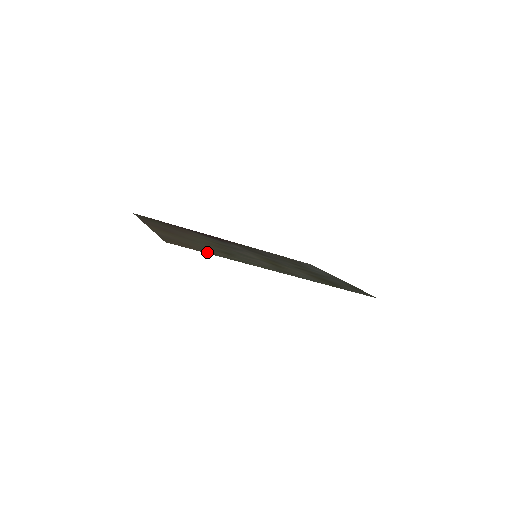
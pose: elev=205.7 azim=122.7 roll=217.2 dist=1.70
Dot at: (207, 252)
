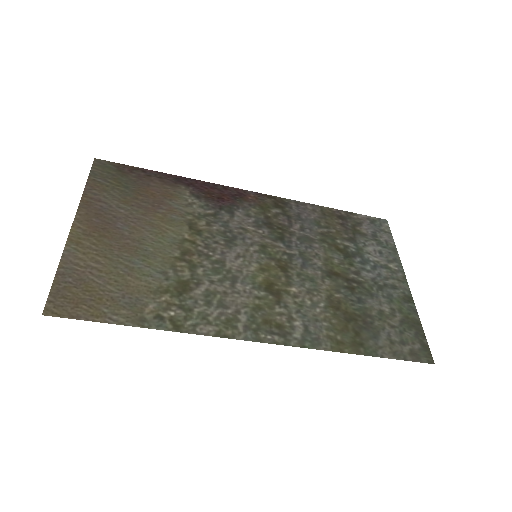
Dot at: (119, 316)
